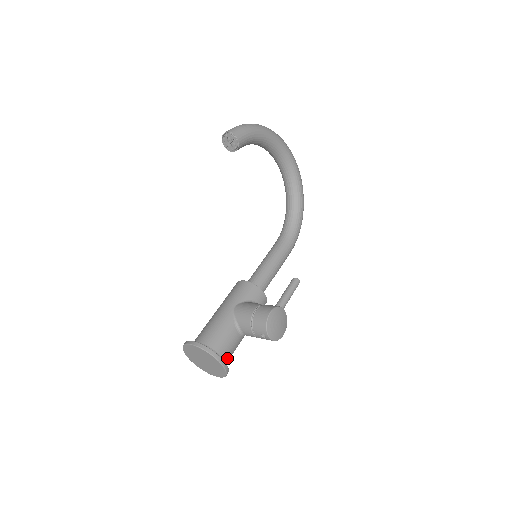
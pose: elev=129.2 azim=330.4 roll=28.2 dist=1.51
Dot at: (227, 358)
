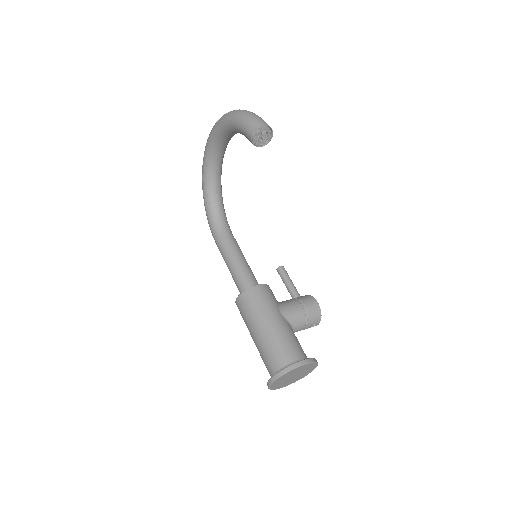
Dot at: occluded
